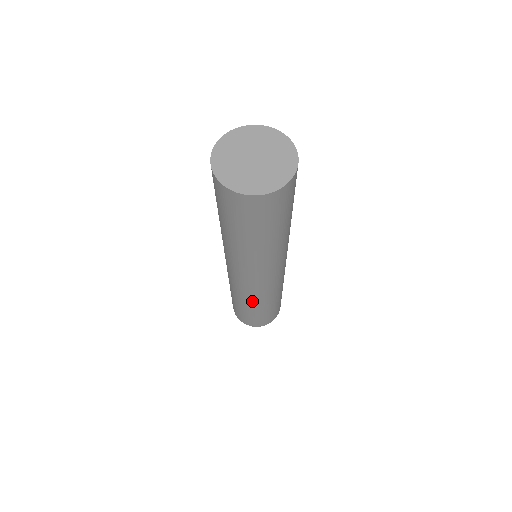
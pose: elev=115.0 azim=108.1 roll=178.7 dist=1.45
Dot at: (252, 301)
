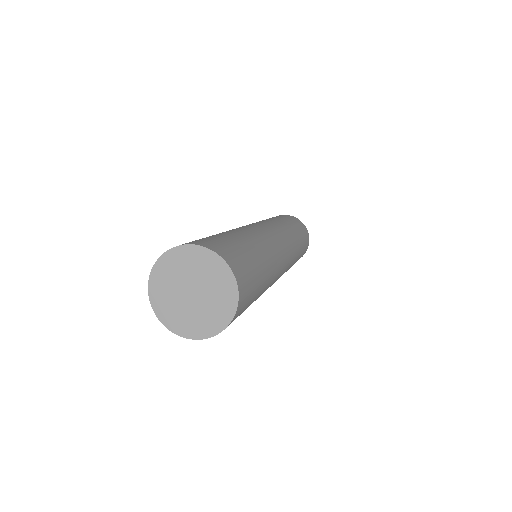
Dot at: occluded
